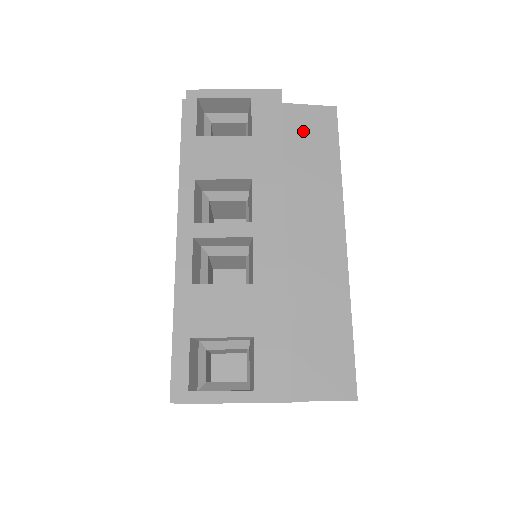
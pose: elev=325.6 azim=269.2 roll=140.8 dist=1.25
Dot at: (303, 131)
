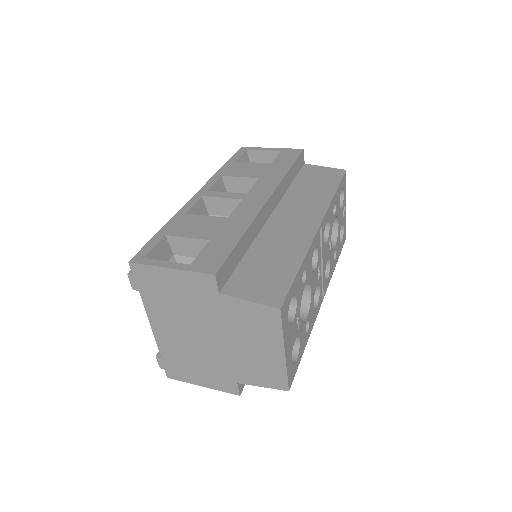
Dot at: (314, 175)
